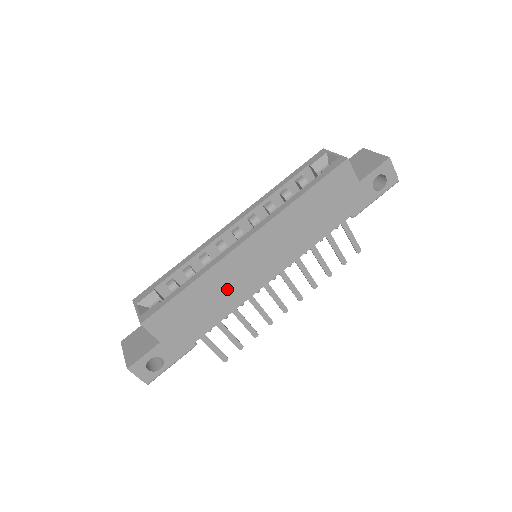
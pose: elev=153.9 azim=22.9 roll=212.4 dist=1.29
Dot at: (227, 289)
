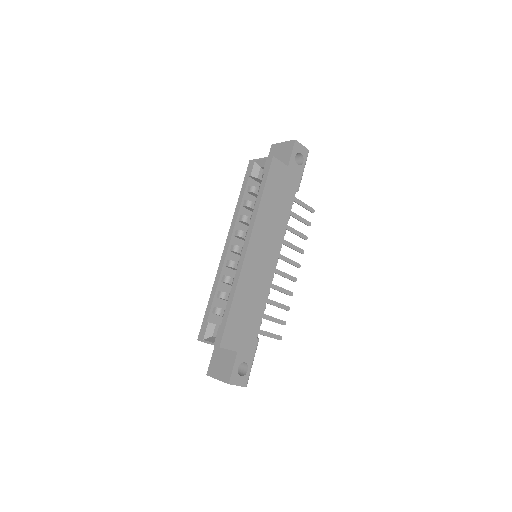
Dot at: (255, 288)
